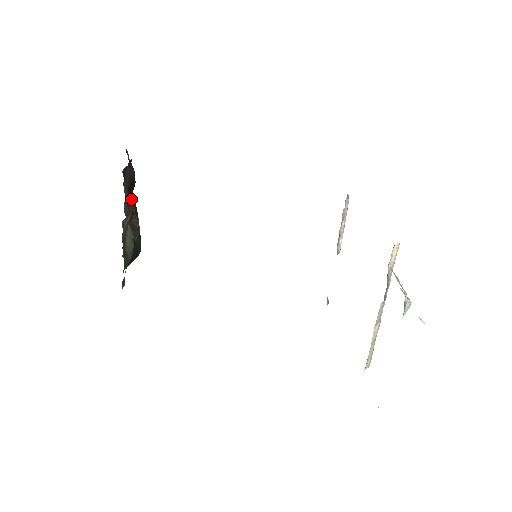
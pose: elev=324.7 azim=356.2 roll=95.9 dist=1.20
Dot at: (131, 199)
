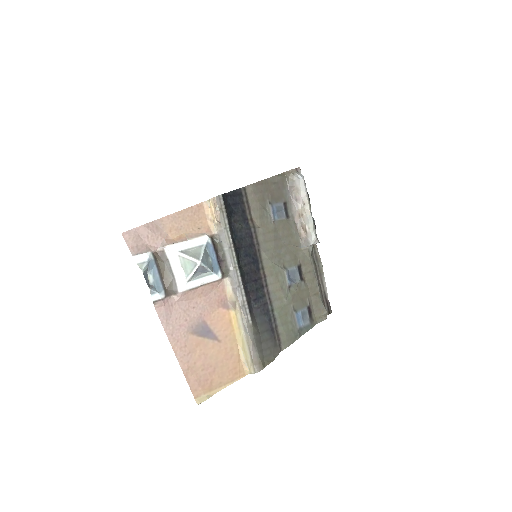
Dot at: occluded
